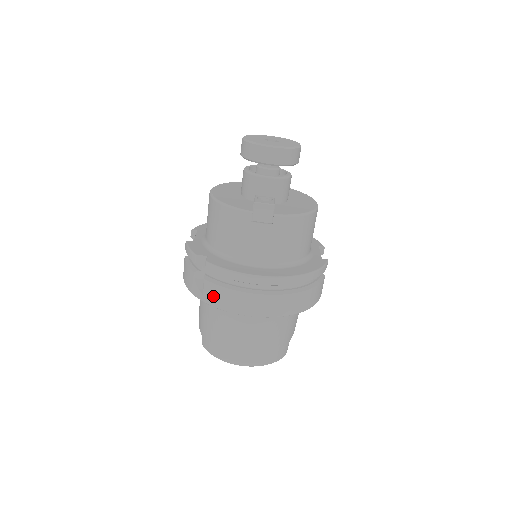
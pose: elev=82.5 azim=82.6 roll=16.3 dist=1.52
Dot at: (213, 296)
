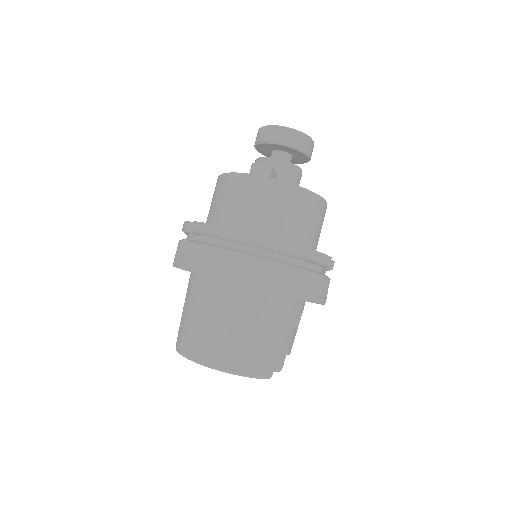
Dot at: (192, 258)
